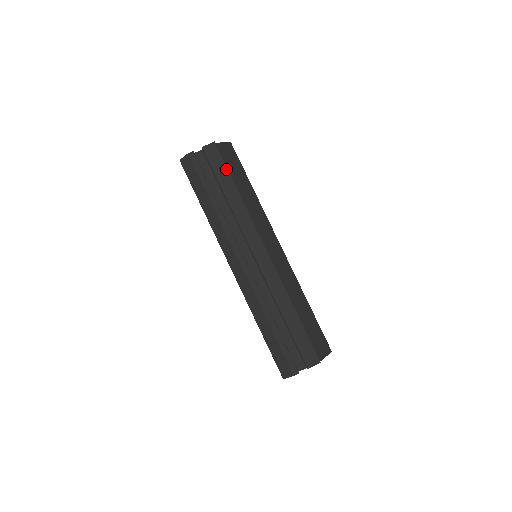
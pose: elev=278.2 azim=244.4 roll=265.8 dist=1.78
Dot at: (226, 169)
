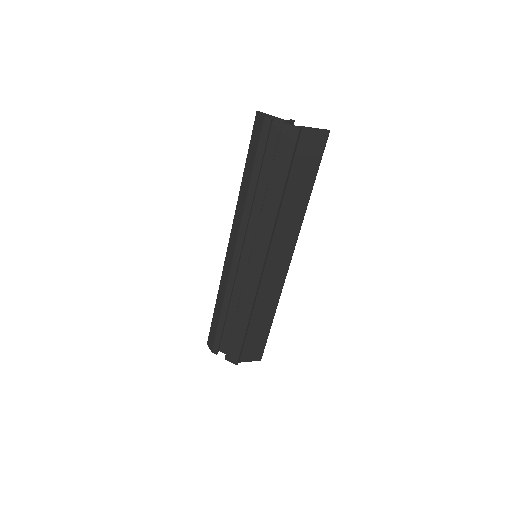
Dot at: (288, 166)
